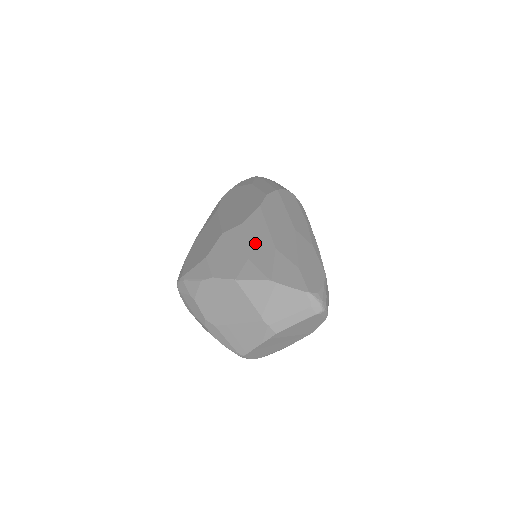
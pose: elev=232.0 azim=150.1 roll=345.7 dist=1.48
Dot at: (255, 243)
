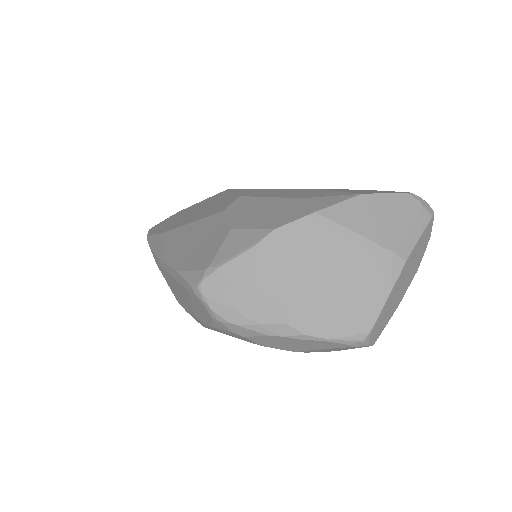
Dot at: (286, 194)
